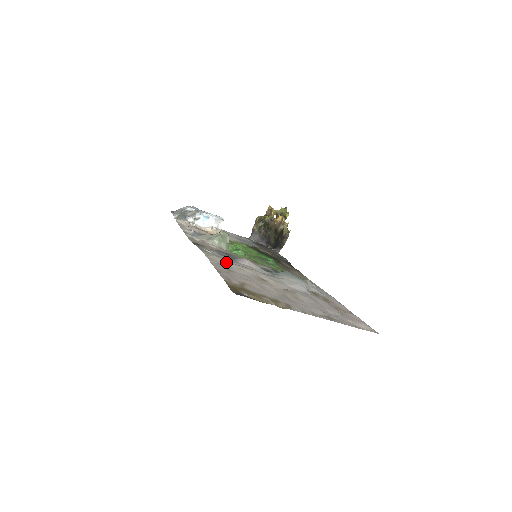
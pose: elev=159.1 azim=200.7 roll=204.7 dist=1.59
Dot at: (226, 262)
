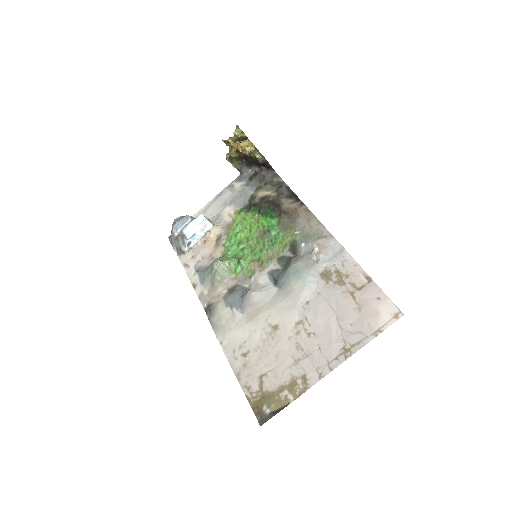
Dot at: (238, 335)
